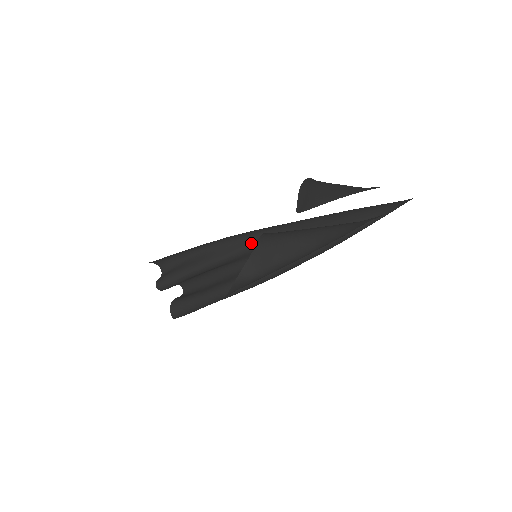
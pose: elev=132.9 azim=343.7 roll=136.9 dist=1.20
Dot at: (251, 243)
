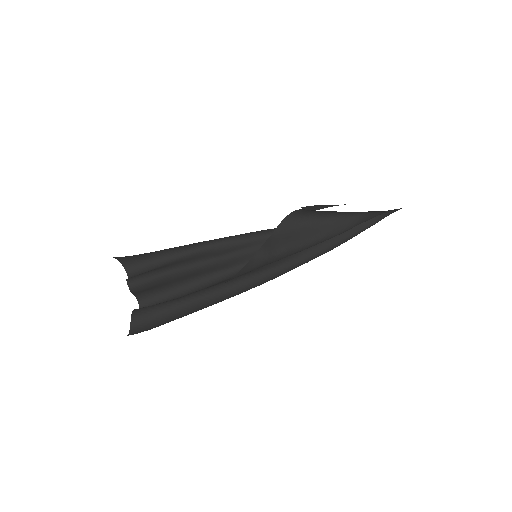
Dot at: (252, 245)
